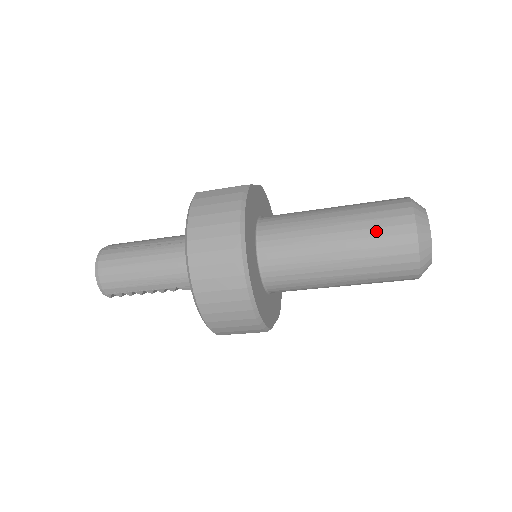
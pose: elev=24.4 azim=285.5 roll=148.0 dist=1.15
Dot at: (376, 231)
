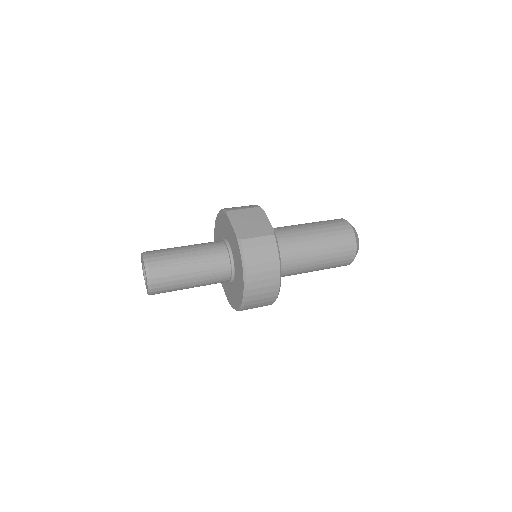
Dot at: (338, 254)
